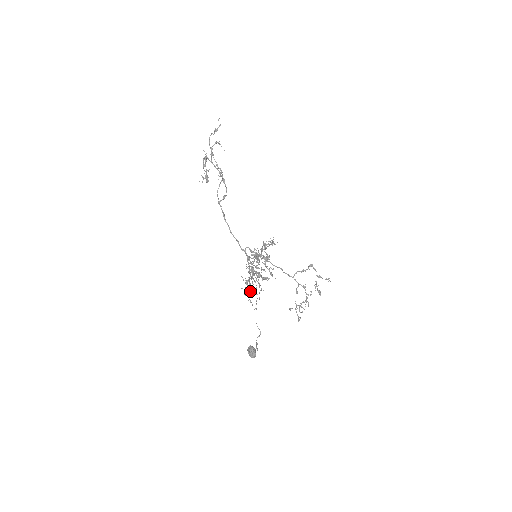
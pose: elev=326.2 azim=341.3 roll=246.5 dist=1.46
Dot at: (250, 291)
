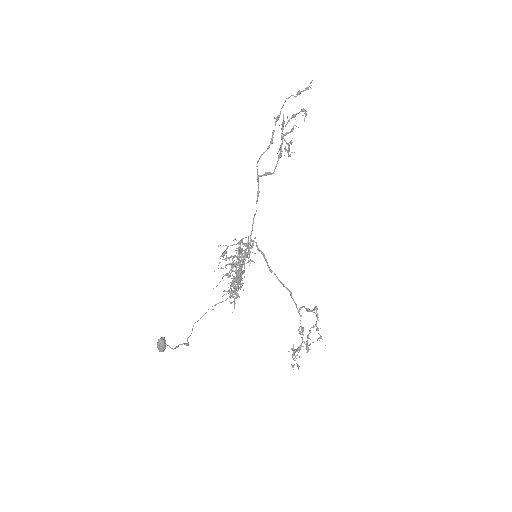
Dot at: (231, 290)
